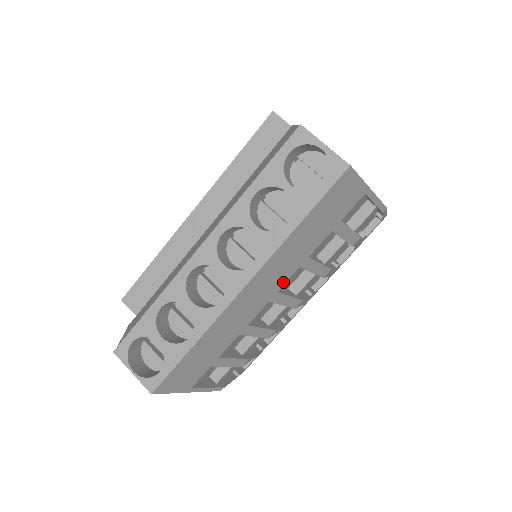
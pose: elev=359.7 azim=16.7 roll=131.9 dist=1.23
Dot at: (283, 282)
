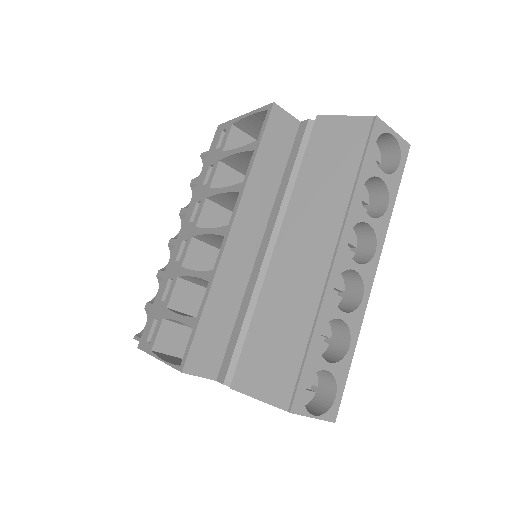
Dot at: occluded
